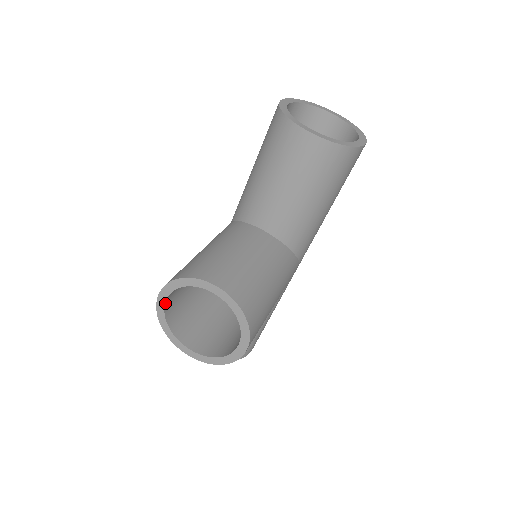
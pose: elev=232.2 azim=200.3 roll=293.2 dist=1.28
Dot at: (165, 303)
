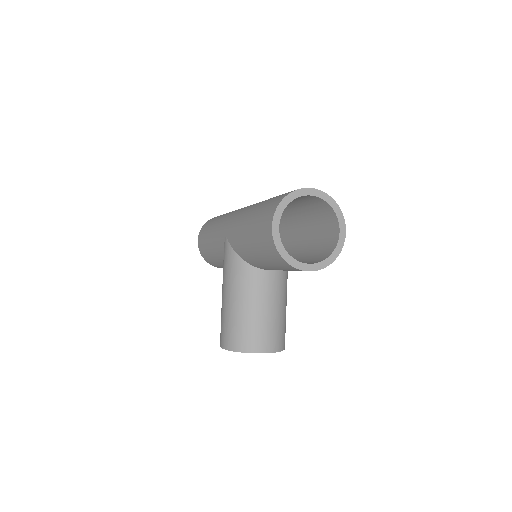
Dot at: occluded
